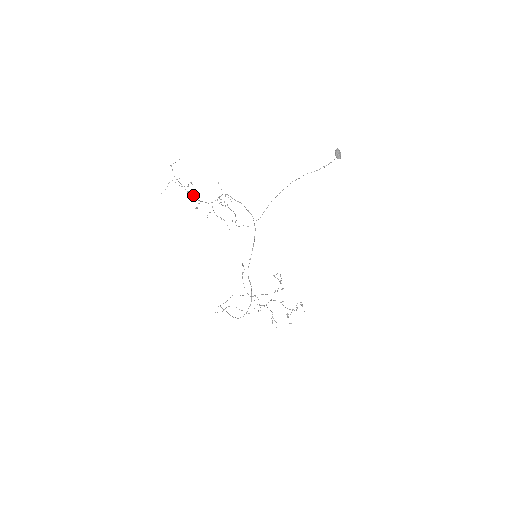
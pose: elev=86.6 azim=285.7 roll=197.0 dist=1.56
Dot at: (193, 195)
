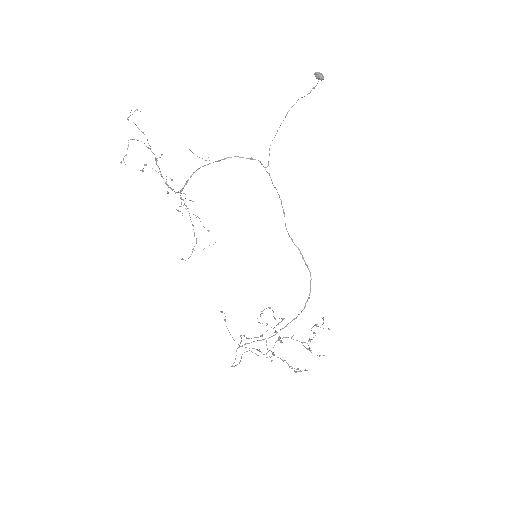
Dot at: (160, 171)
